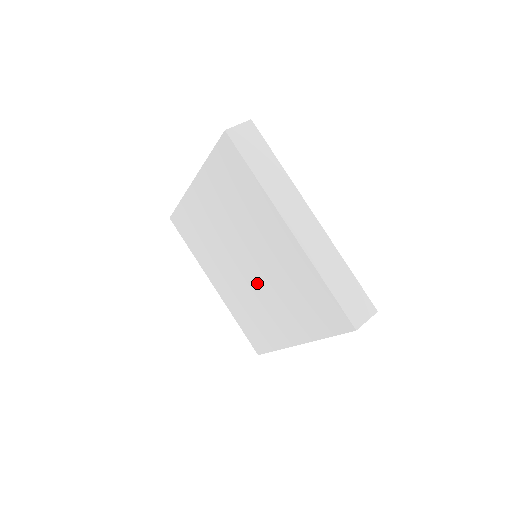
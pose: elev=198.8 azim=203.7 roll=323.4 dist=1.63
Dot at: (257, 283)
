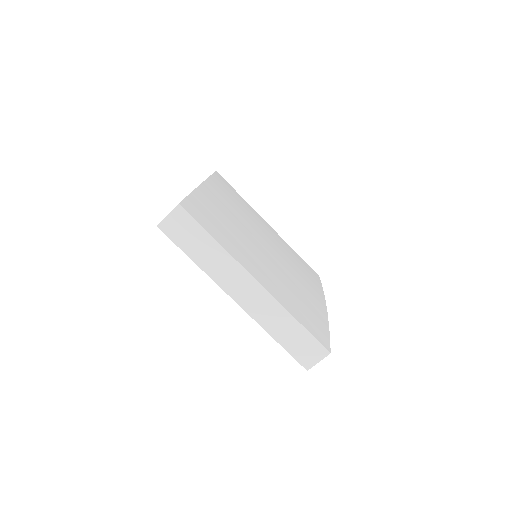
Dot at: occluded
